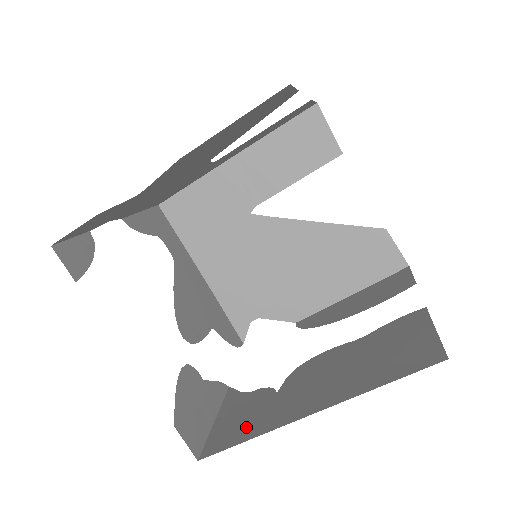
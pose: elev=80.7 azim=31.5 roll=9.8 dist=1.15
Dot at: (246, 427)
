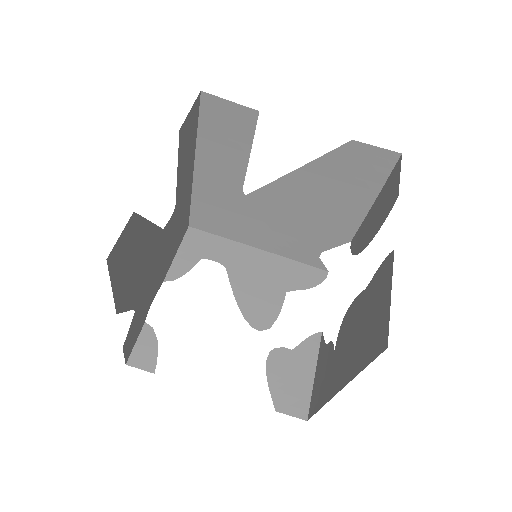
Dot at: (321, 392)
